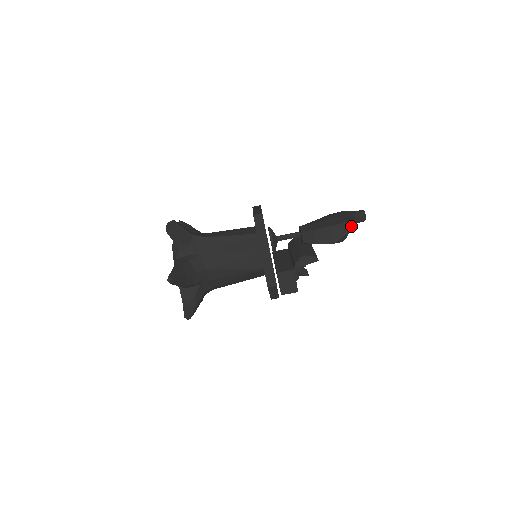
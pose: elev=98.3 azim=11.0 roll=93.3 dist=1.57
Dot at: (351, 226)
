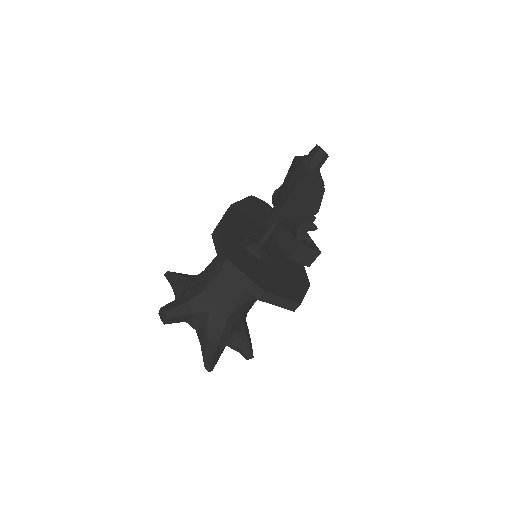
Dot at: (320, 188)
